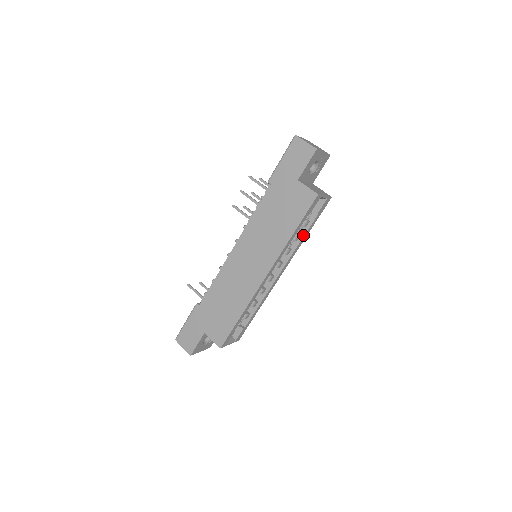
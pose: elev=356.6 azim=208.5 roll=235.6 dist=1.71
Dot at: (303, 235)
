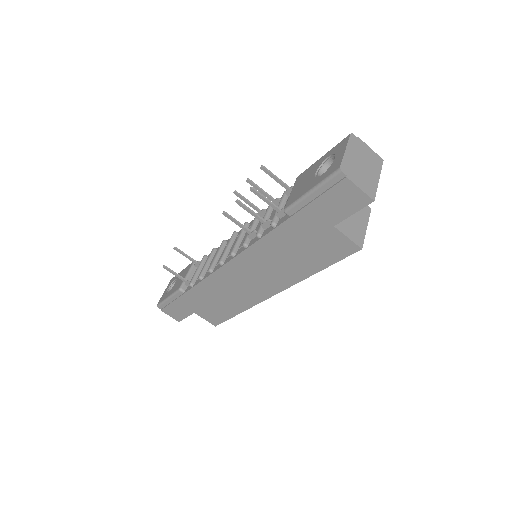
Dot at: occluded
